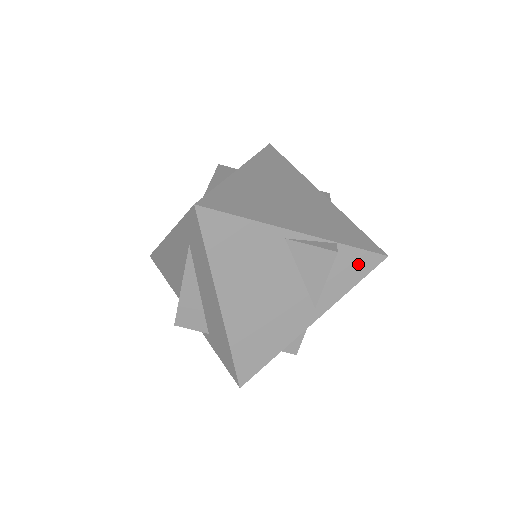
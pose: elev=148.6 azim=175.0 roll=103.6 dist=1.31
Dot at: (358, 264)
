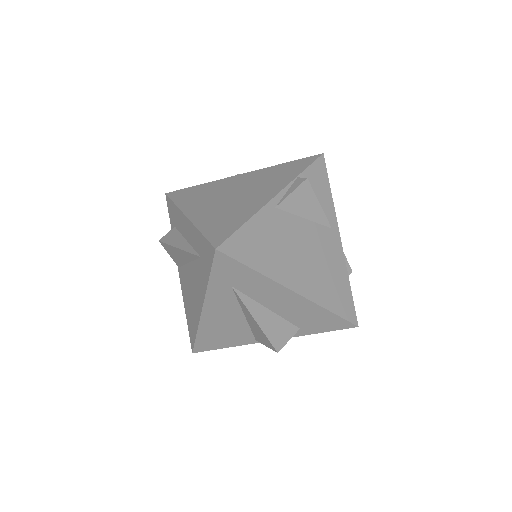
Dot at: (318, 176)
